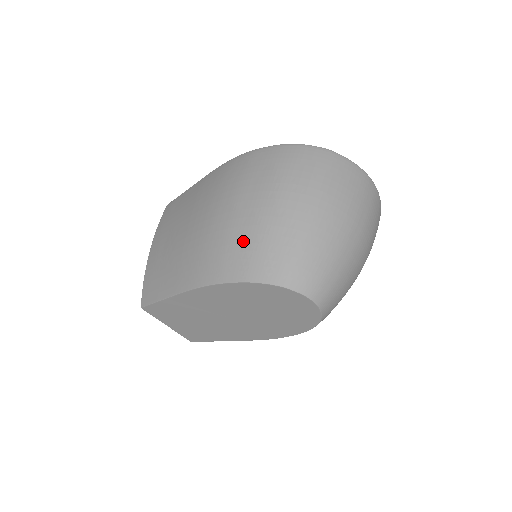
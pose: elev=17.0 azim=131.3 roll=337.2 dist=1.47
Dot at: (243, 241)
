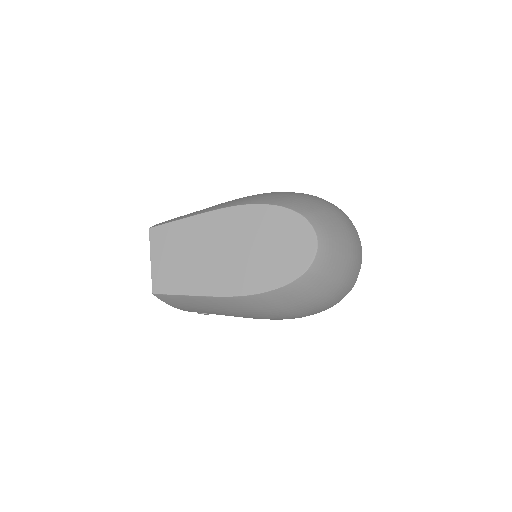
Dot at: (282, 196)
